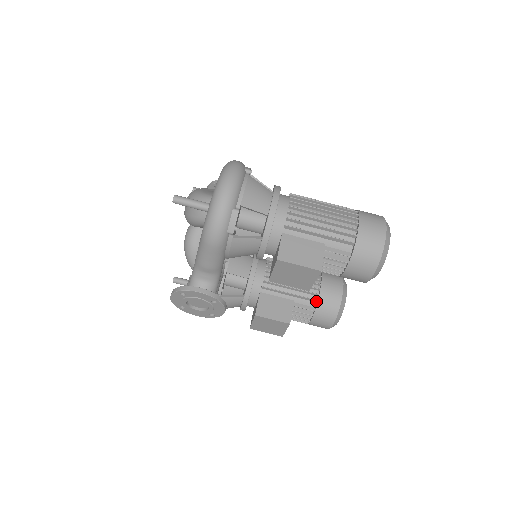
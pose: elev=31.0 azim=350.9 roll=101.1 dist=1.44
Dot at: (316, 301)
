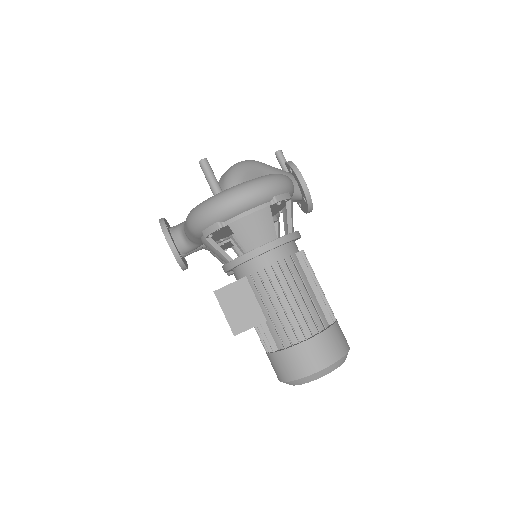
Dot at: occluded
